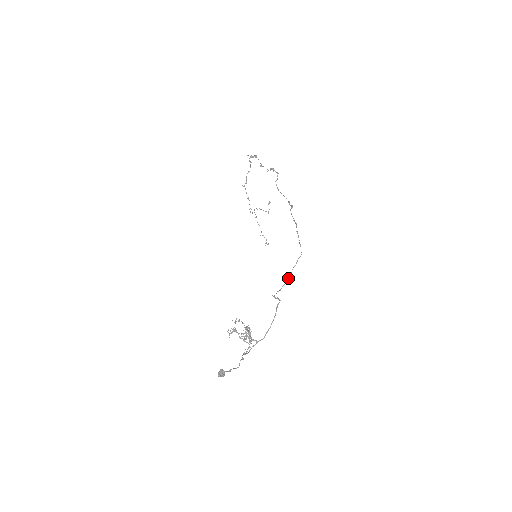
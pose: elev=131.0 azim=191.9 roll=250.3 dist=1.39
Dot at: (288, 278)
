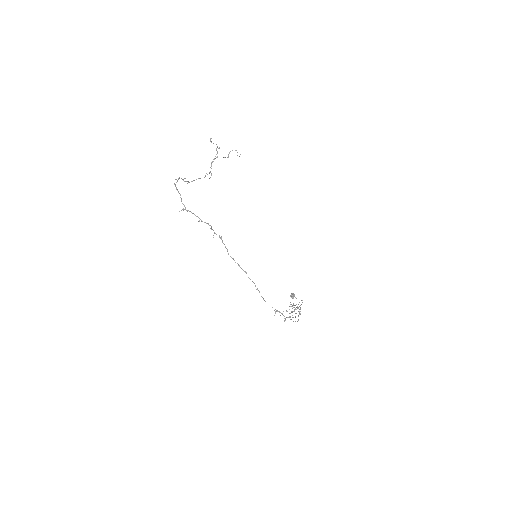
Dot at: occluded
